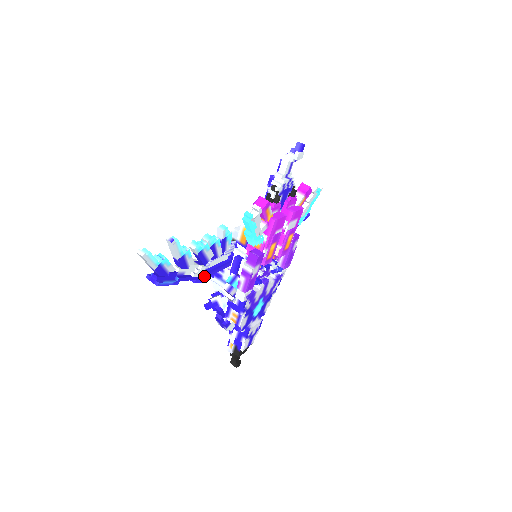
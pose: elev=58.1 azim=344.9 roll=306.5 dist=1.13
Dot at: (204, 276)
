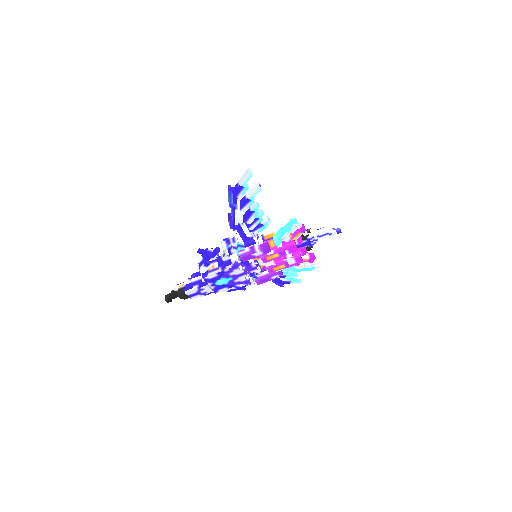
Dot at: (235, 226)
